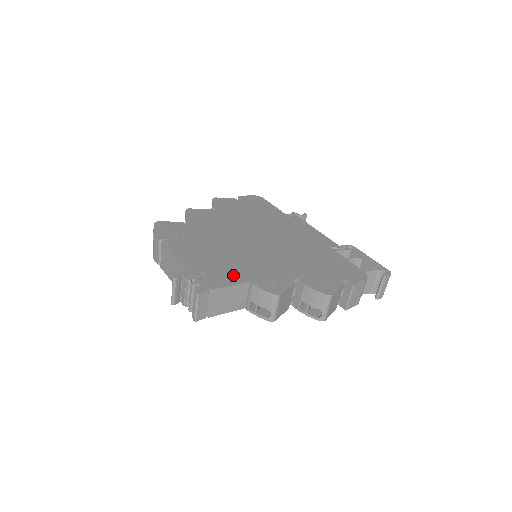
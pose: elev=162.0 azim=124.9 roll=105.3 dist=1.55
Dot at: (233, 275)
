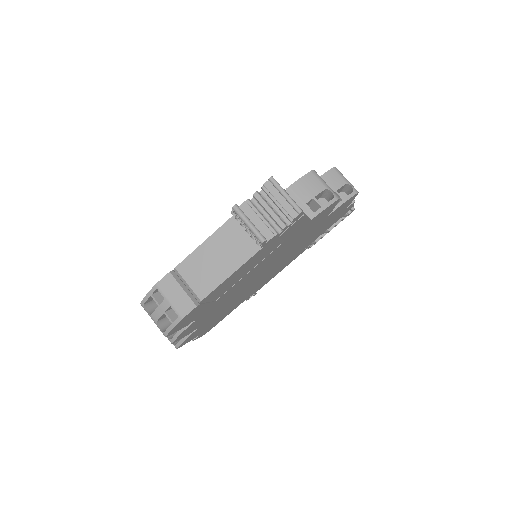
Dot at: occluded
